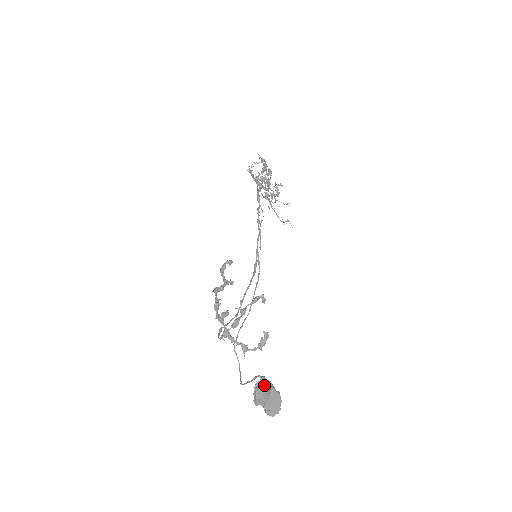
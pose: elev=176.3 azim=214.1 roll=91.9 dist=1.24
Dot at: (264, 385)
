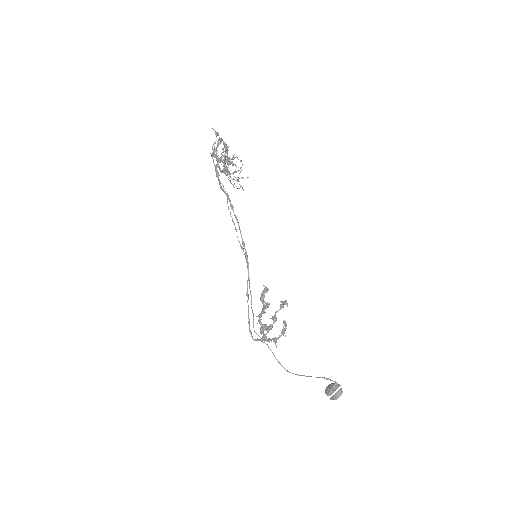
Dot at: (341, 391)
